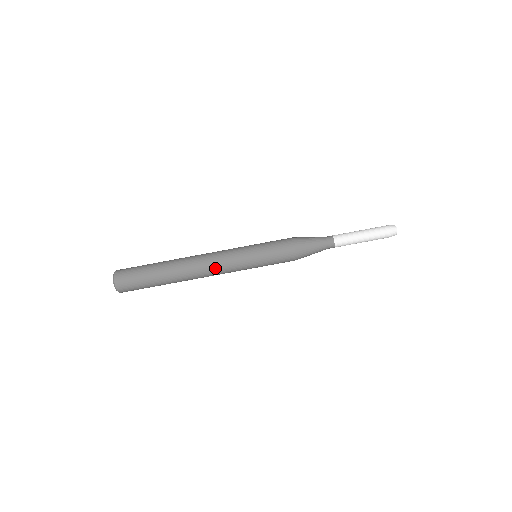
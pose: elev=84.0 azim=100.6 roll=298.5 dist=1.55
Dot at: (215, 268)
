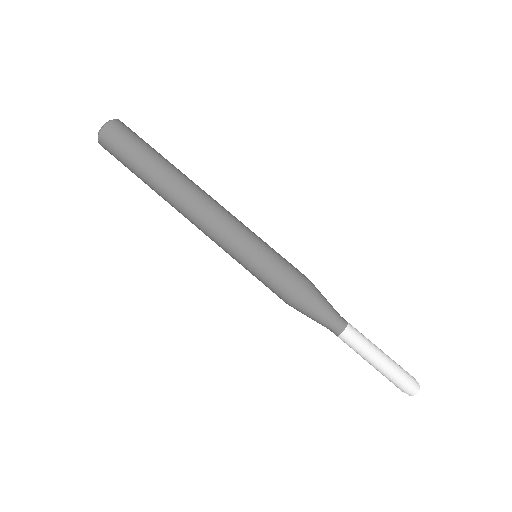
Dot at: (212, 213)
